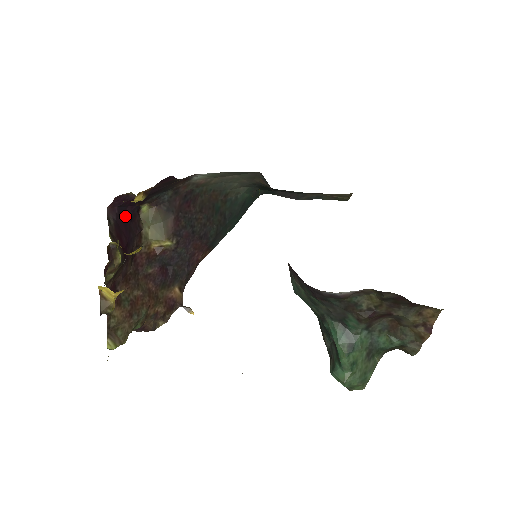
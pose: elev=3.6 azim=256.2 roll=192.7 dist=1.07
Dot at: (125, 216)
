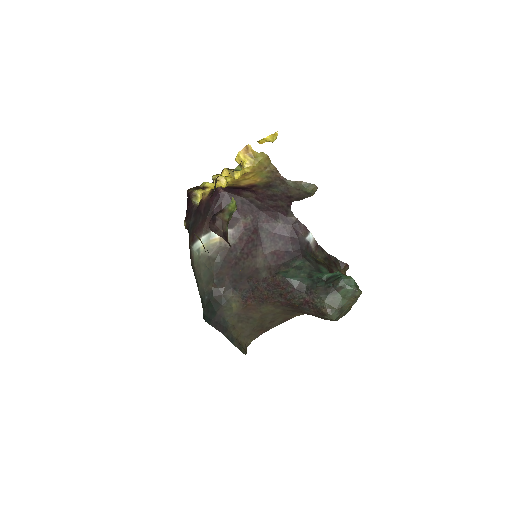
Dot at: occluded
